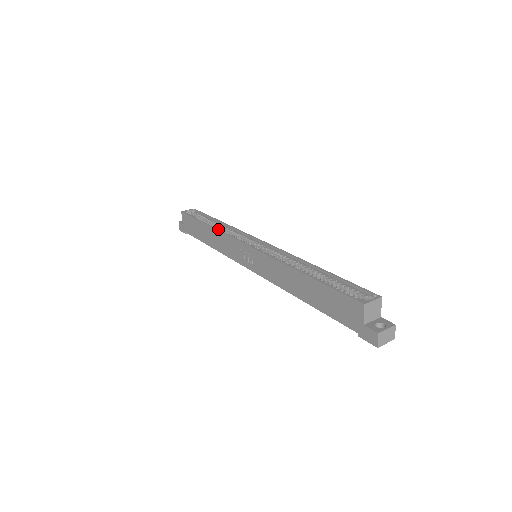
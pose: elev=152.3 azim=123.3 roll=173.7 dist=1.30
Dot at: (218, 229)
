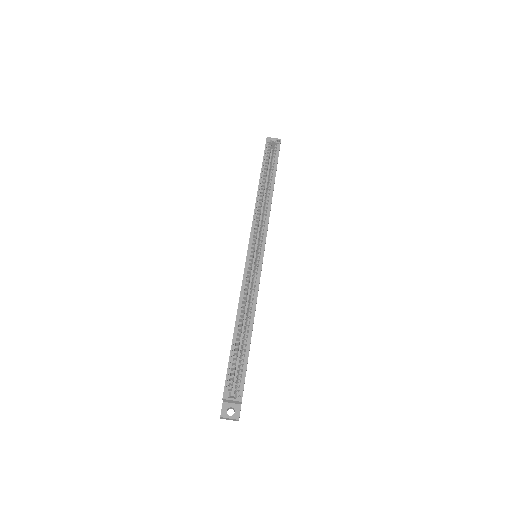
Dot at: (257, 201)
